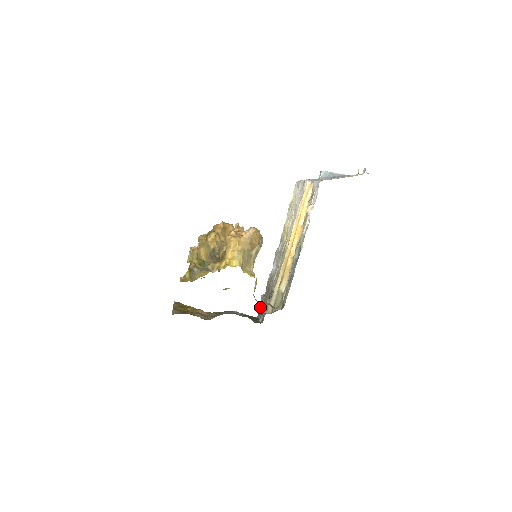
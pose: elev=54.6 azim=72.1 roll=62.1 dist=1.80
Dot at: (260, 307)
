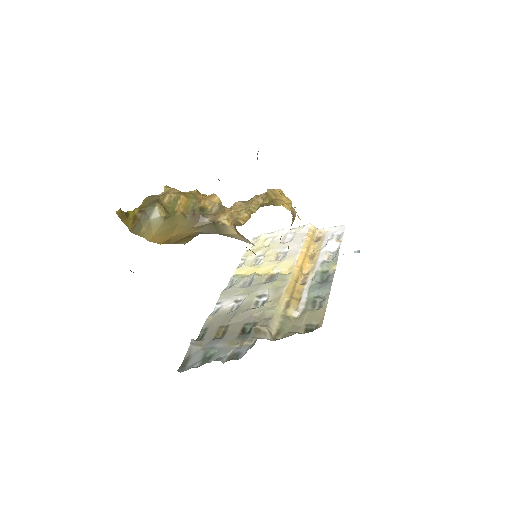
Dot at: (192, 354)
